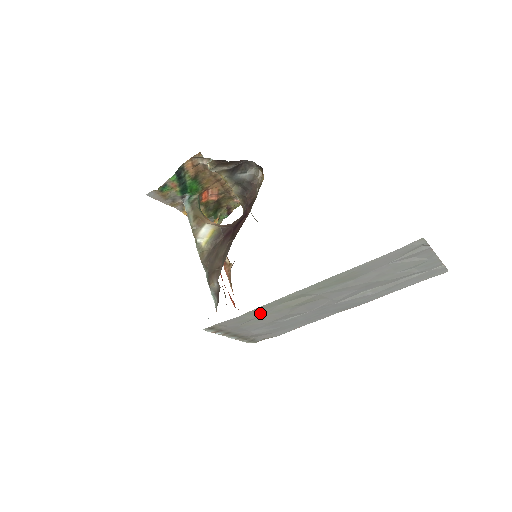
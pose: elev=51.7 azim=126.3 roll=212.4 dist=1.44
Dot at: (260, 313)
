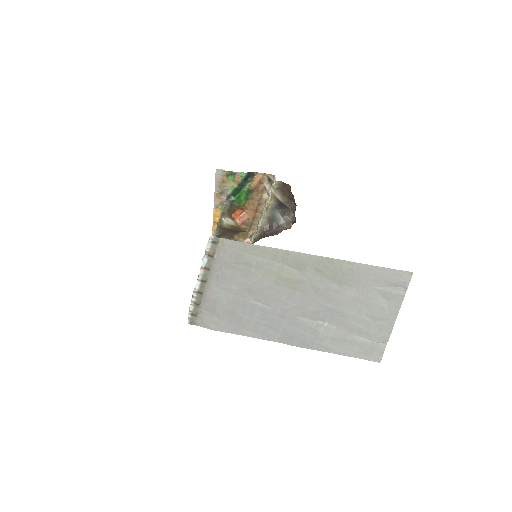
Dot at: (258, 260)
